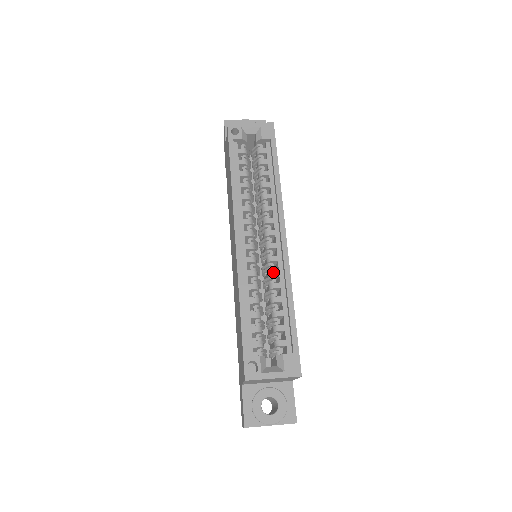
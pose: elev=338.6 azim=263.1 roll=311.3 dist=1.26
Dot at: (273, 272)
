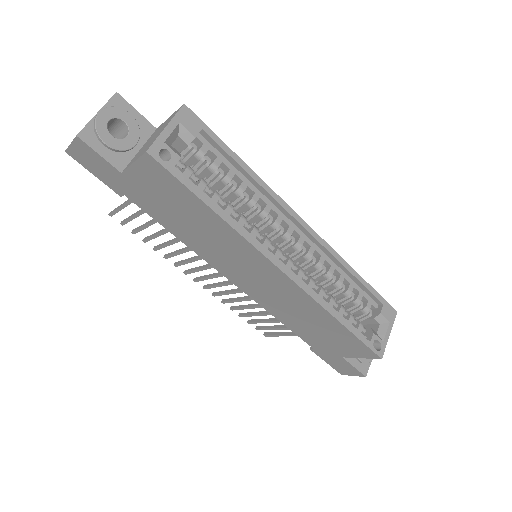
Dot at: (321, 263)
